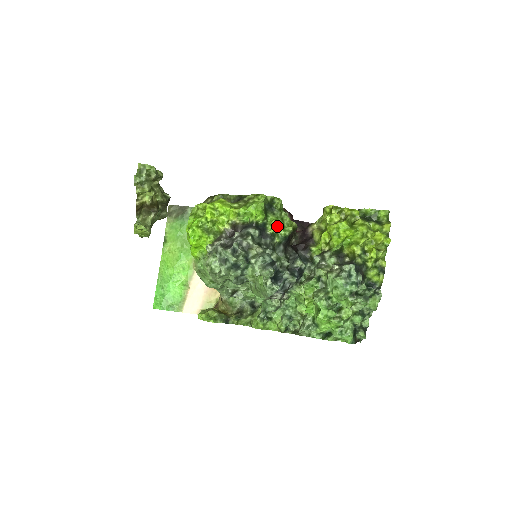
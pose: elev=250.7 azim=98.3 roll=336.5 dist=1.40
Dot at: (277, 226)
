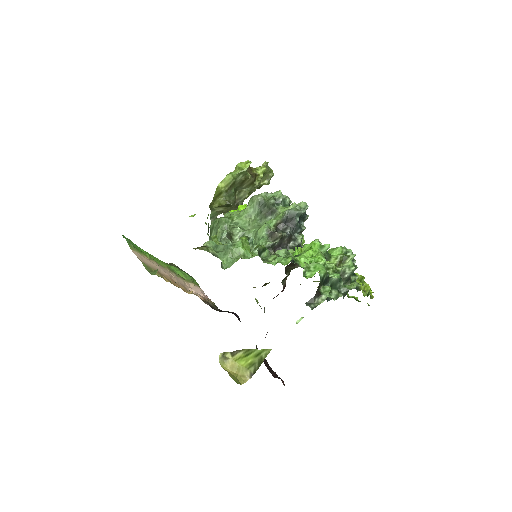
Dot at: occluded
